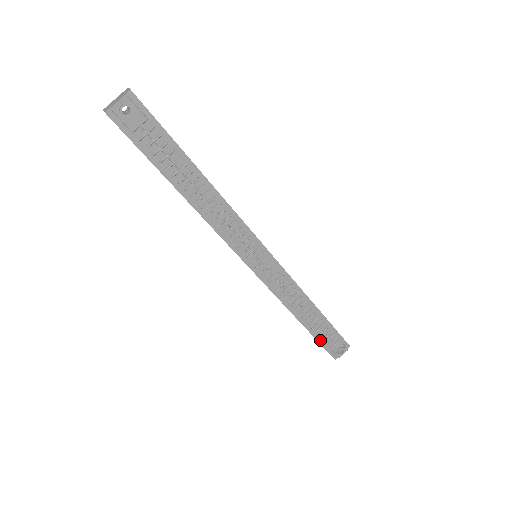
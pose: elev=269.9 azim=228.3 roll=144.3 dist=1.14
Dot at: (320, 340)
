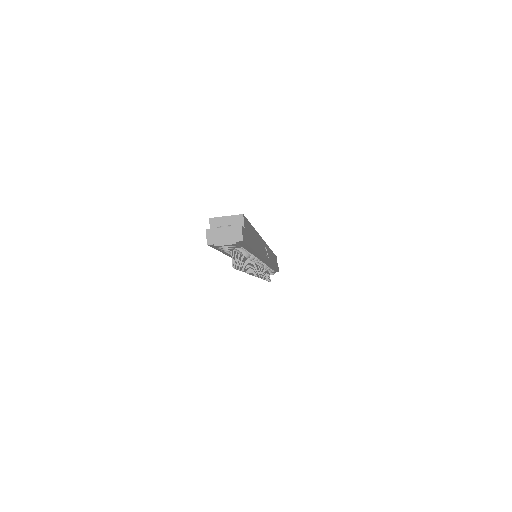
Dot at: occluded
